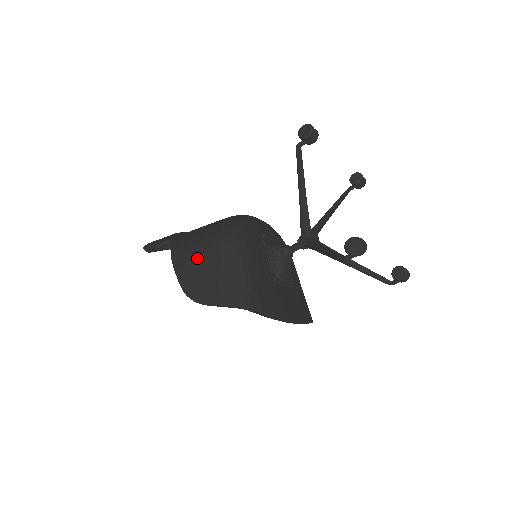
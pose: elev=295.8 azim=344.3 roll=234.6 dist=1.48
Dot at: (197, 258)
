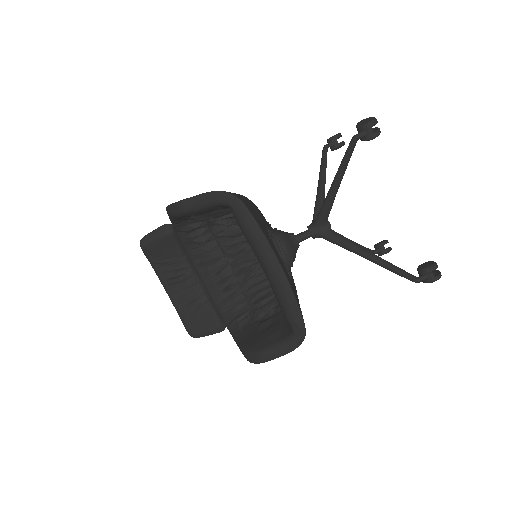
Dot at: occluded
